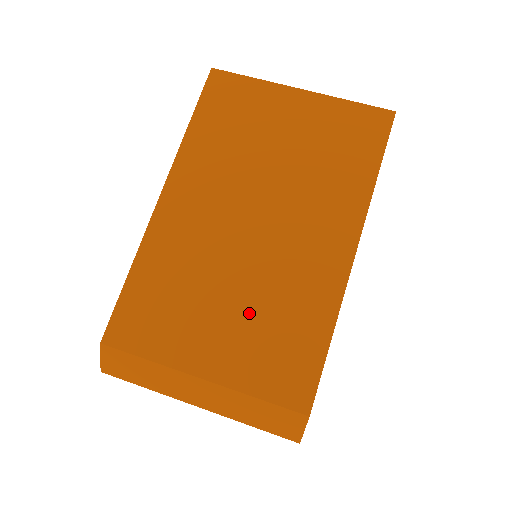
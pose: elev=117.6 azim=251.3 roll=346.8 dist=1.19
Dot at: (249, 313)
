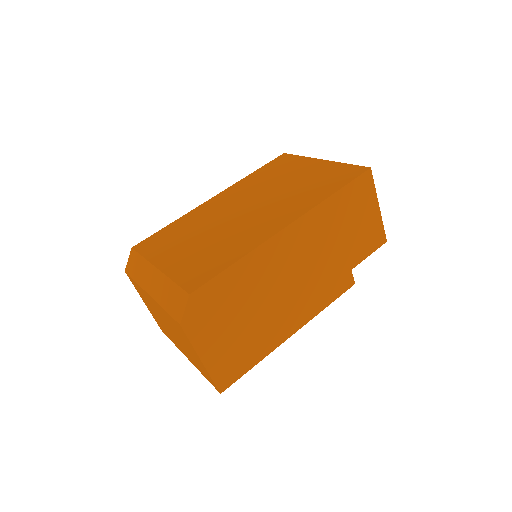
Dot at: (206, 245)
